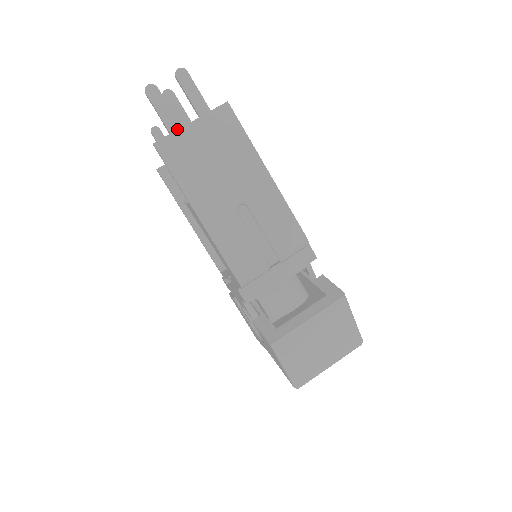
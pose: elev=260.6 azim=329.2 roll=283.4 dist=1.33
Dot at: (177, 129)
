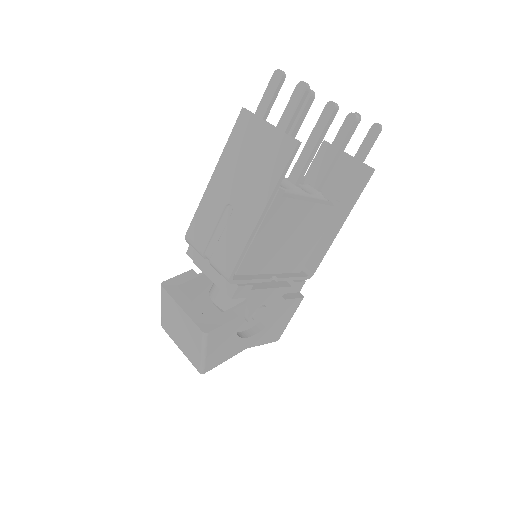
Dot at: (260, 117)
